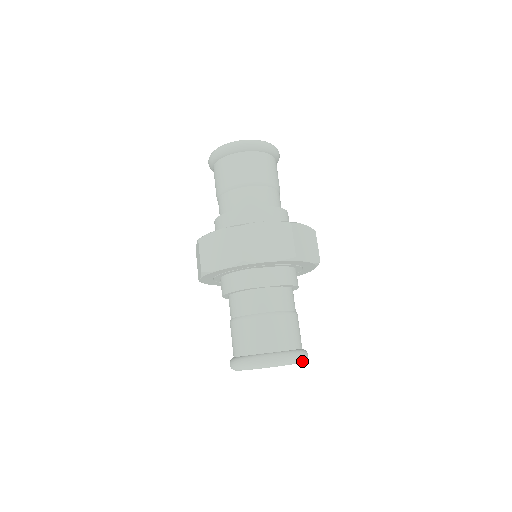
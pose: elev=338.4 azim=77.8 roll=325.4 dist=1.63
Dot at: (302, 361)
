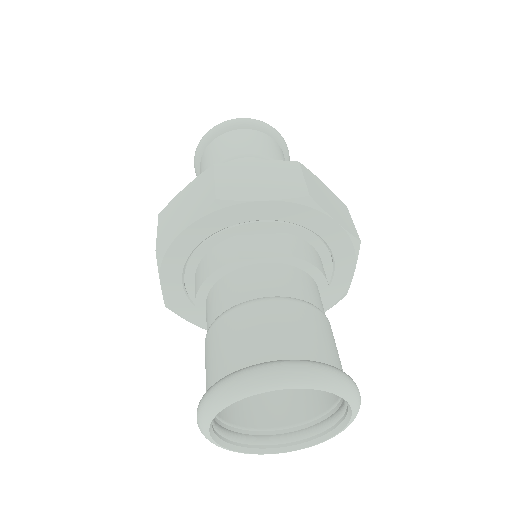
Dot at: (345, 391)
